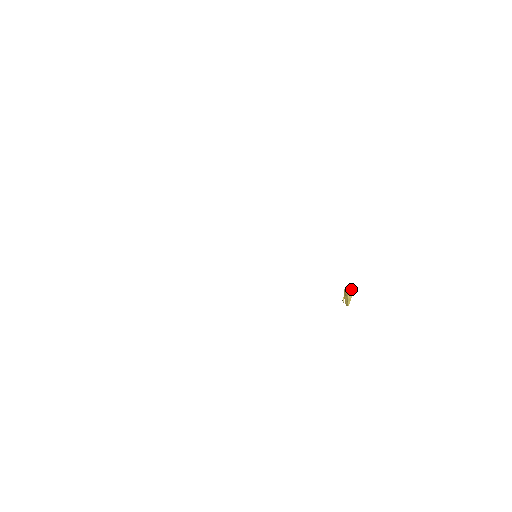
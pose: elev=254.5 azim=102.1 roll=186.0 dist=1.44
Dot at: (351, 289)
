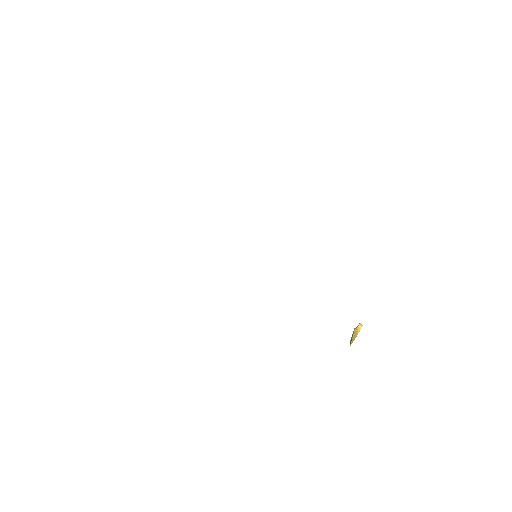
Dot at: (358, 329)
